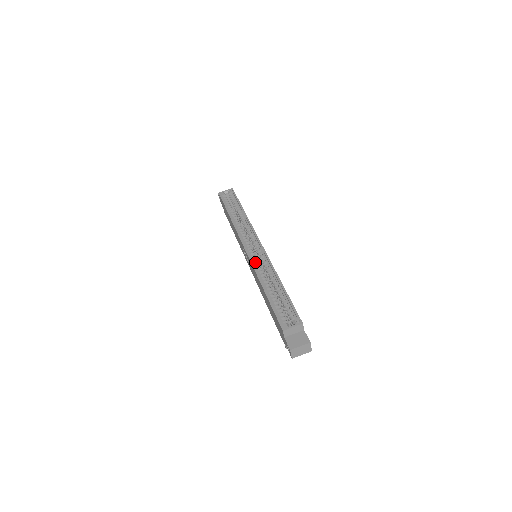
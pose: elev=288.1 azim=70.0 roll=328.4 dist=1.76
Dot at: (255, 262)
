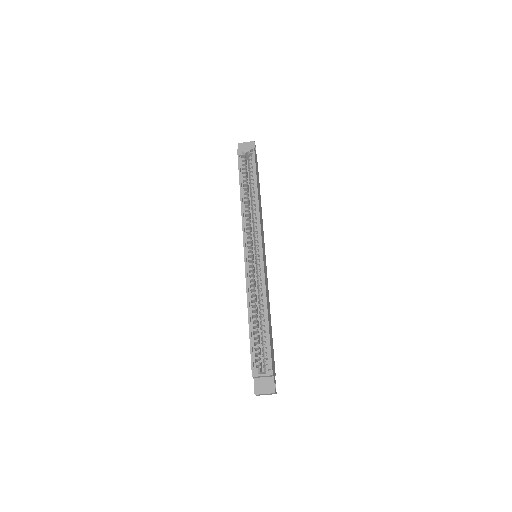
Dot at: (250, 274)
